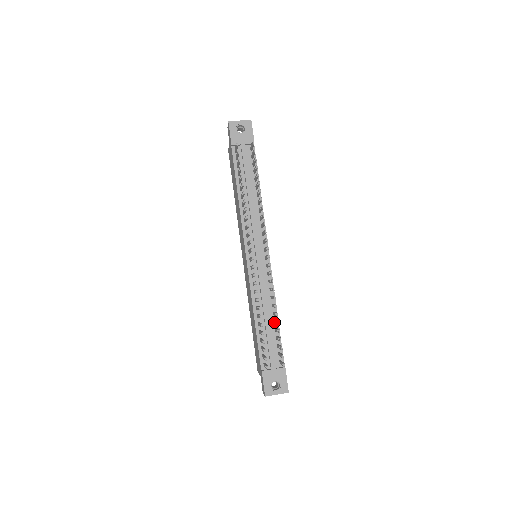
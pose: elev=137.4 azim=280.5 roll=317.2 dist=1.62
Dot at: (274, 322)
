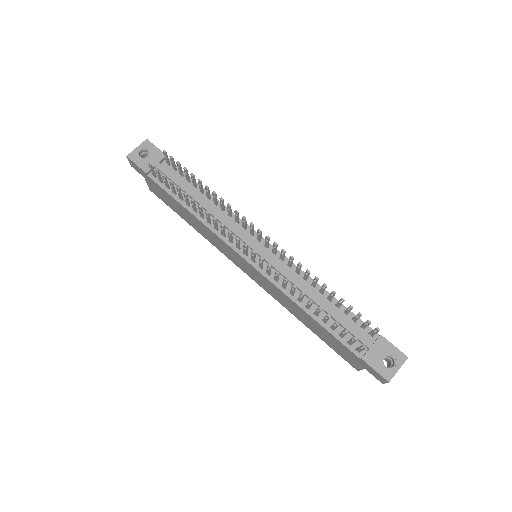
Dot at: (329, 300)
